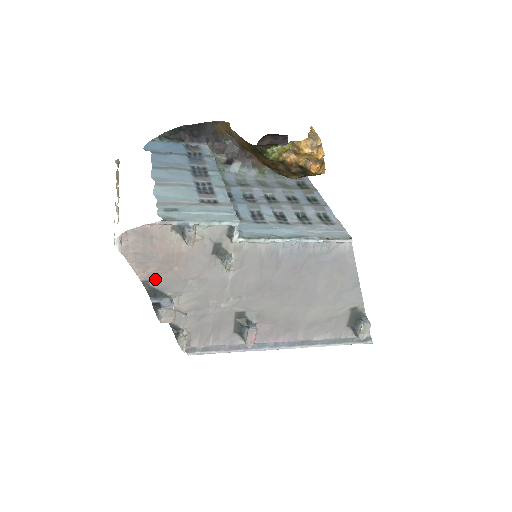
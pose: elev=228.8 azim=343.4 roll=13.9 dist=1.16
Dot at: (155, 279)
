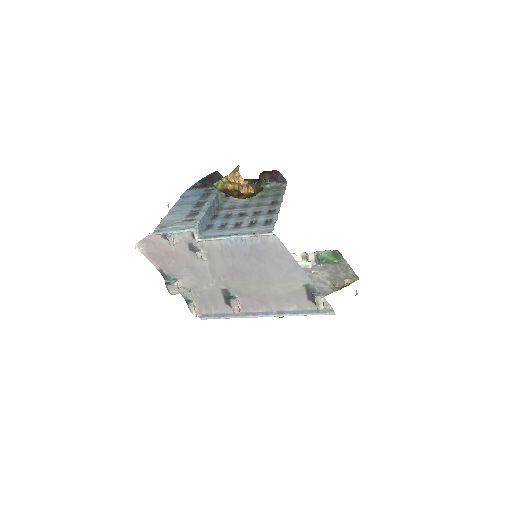
Dot at: (165, 268)
